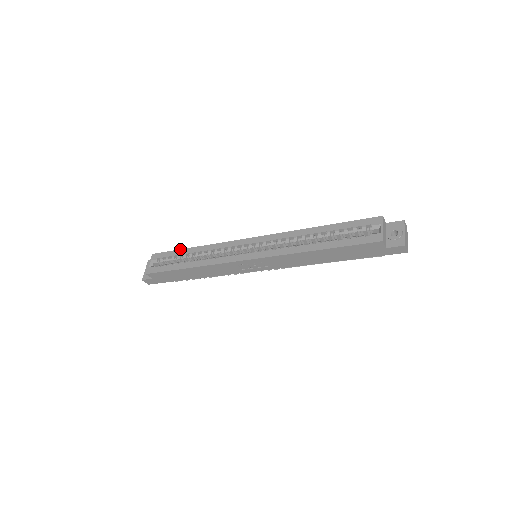
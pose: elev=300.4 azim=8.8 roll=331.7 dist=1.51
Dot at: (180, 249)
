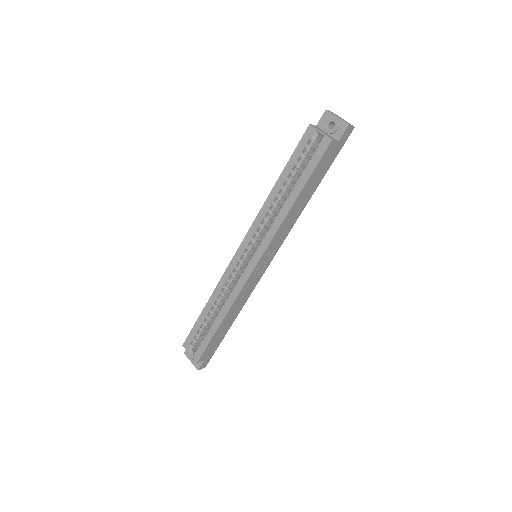
Dot at: (198, 318)
